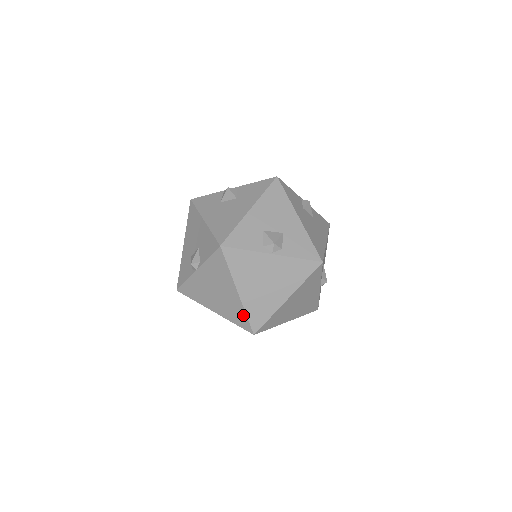
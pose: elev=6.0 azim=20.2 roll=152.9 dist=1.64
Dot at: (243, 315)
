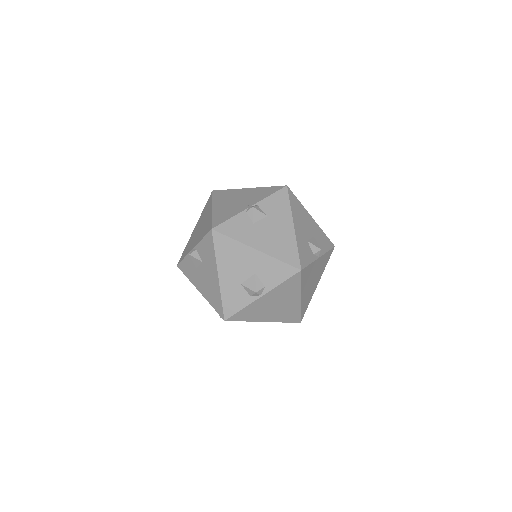
Dot at: (282, 322)
